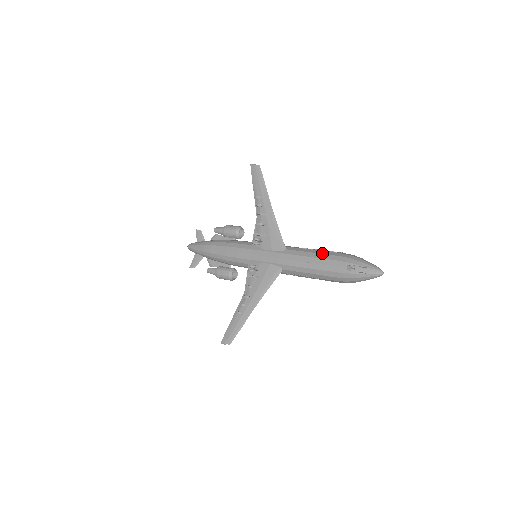
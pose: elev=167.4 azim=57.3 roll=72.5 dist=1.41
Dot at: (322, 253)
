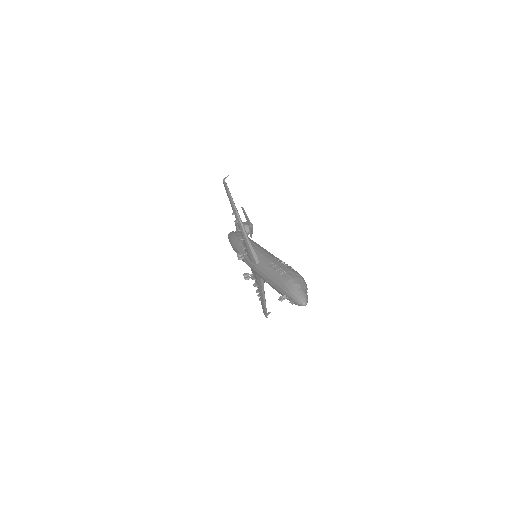
Dot at: (273, 275)
